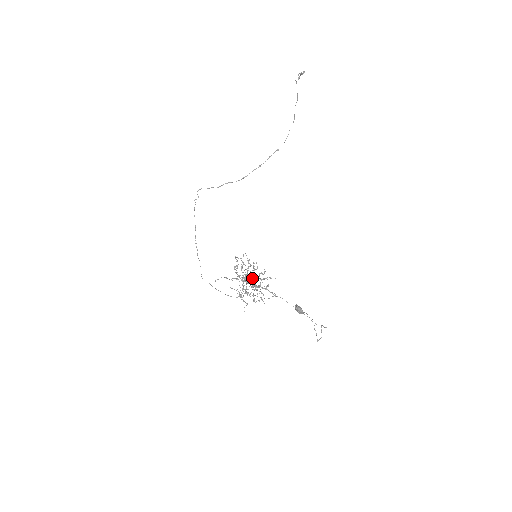
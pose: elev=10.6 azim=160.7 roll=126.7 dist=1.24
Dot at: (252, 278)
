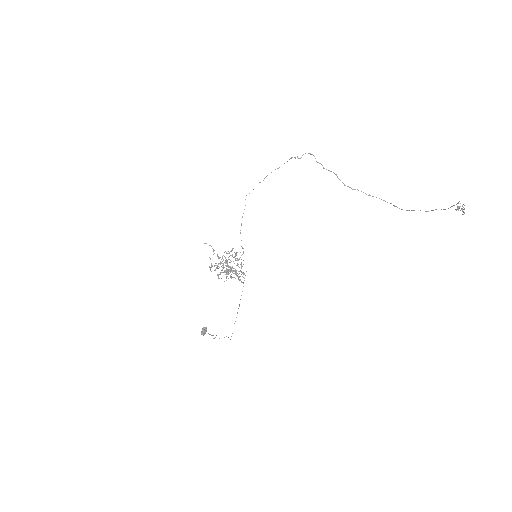
Dot at: occluded
